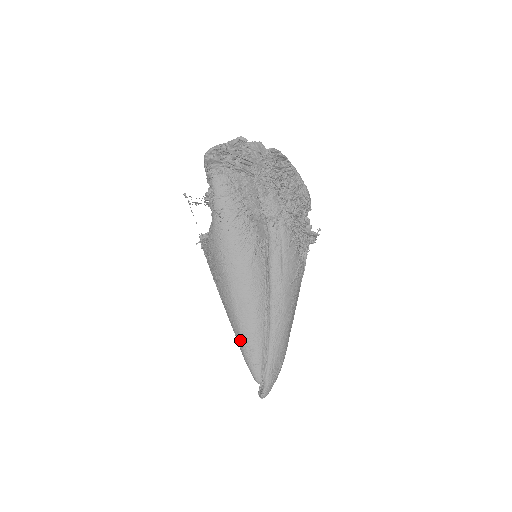
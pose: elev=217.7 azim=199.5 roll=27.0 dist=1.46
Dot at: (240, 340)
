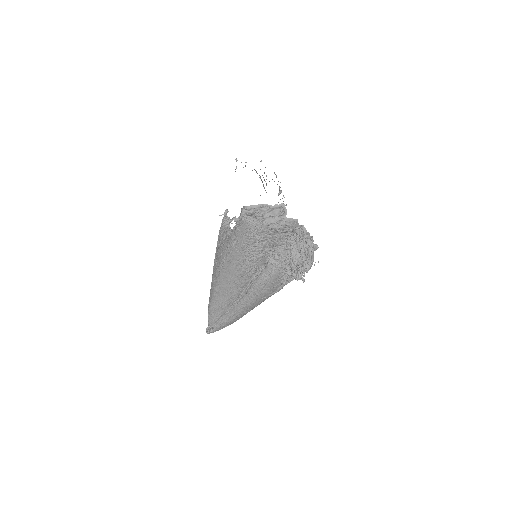
Dot at: (210, 302)
